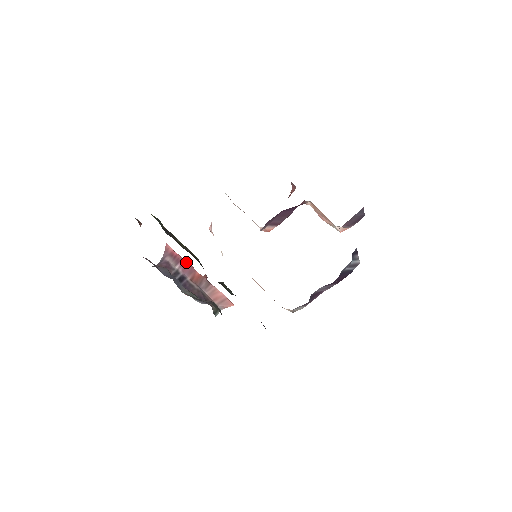
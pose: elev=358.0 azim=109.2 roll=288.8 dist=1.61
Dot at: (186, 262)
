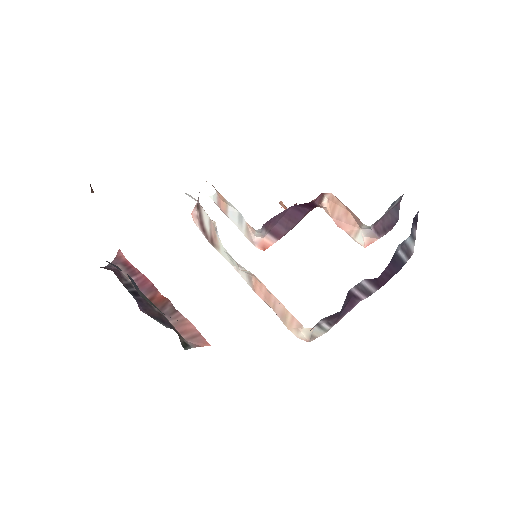
Dot at: (145, 277)
